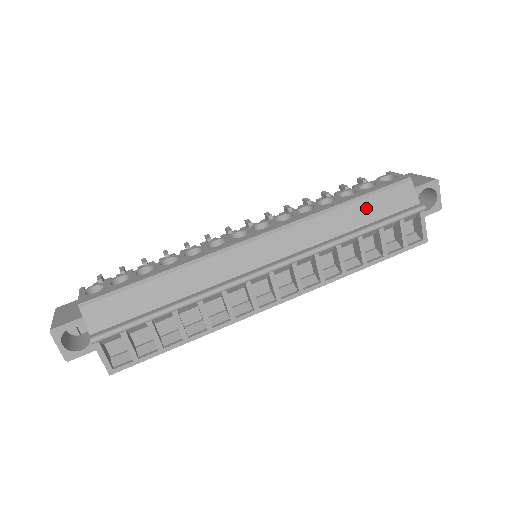
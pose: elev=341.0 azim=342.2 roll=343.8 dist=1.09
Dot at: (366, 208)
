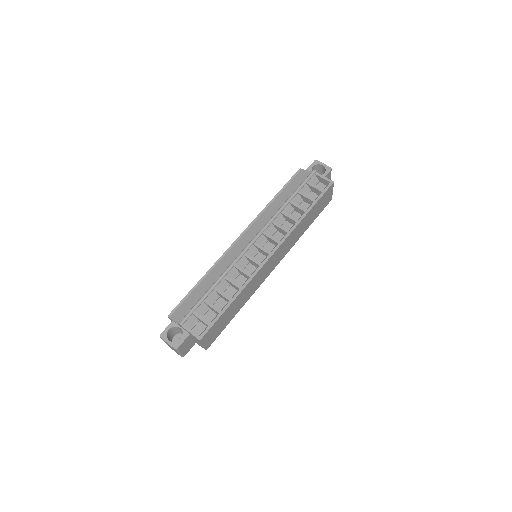
Dot at: (286, 192)
